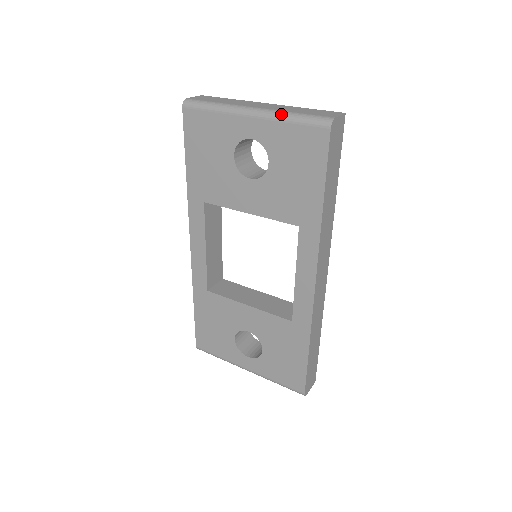
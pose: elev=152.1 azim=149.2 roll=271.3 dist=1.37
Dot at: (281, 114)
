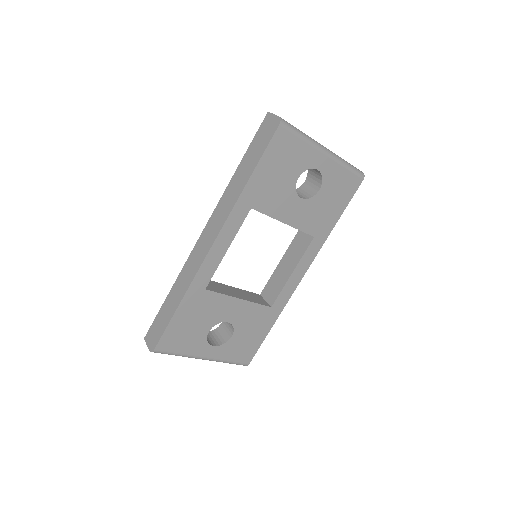
Dot at: (342, 160)
